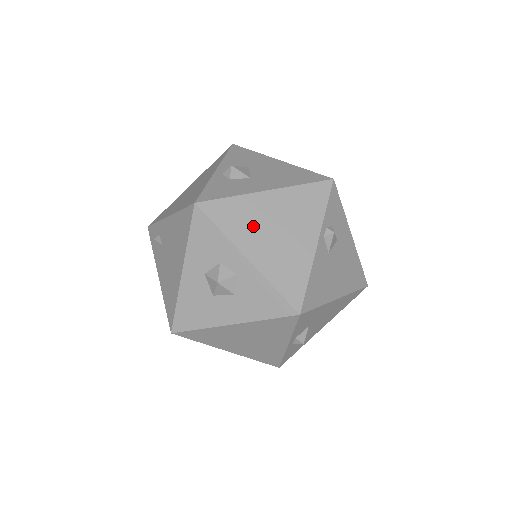
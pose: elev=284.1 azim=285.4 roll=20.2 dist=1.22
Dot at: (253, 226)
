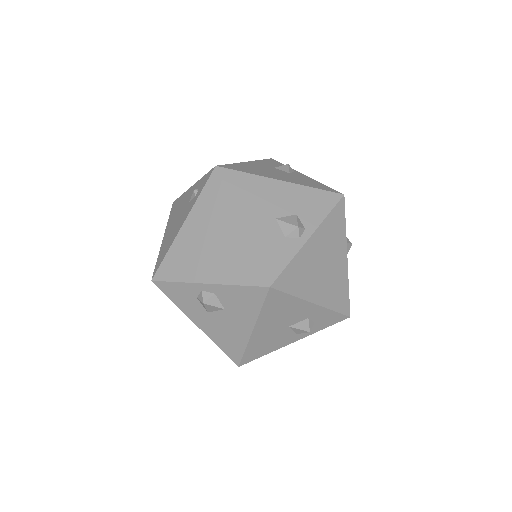
Dot at: occluded
